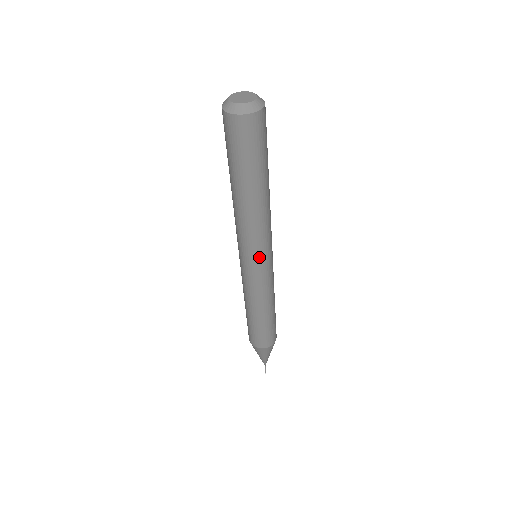
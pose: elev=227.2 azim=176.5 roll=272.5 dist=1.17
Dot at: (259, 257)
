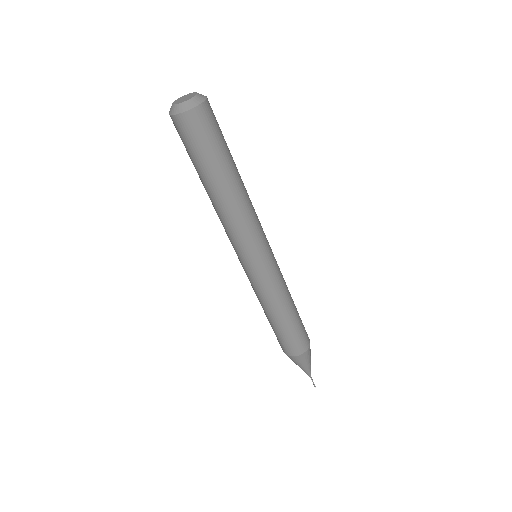
Dot at: (245, 256)
